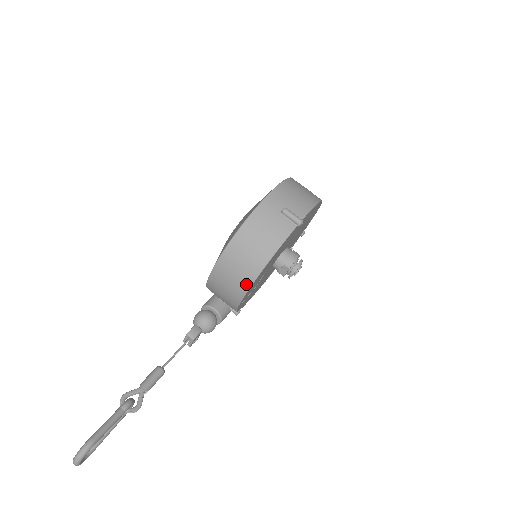
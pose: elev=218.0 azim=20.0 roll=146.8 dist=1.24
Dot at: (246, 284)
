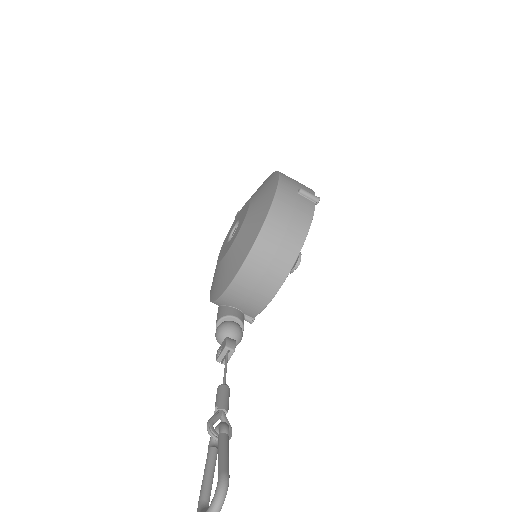
Dot at: (286, 268)
